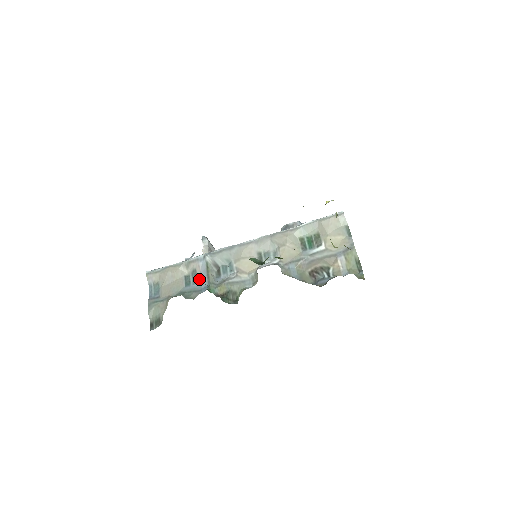
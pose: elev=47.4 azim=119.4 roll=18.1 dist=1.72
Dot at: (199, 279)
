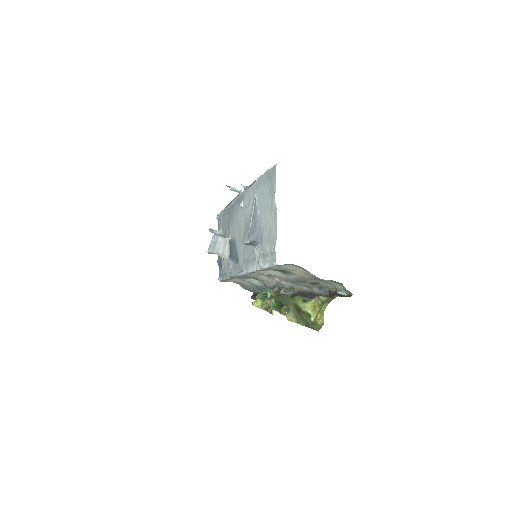
Dot at: occluded
